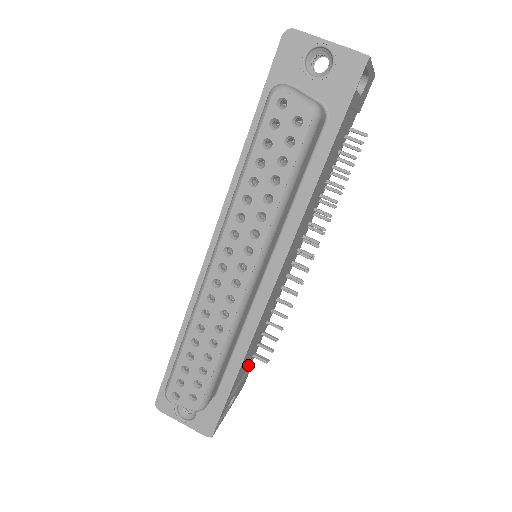
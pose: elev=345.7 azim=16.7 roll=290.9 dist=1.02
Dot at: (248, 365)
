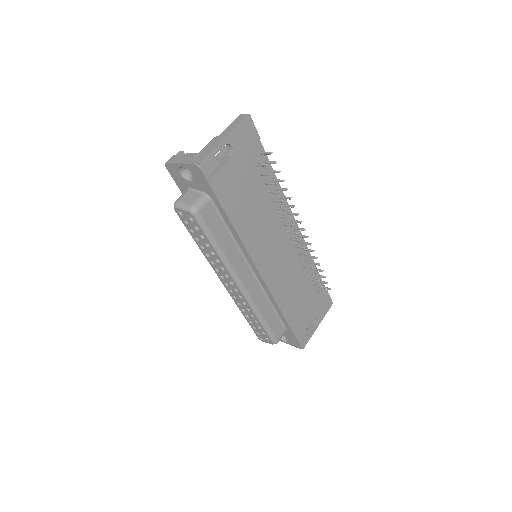
Dot at: (318, 296)
